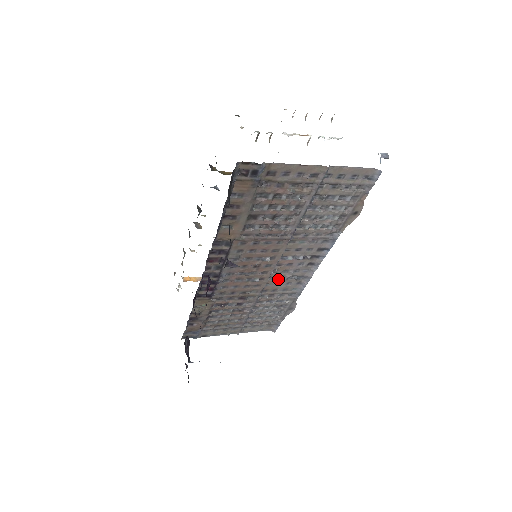
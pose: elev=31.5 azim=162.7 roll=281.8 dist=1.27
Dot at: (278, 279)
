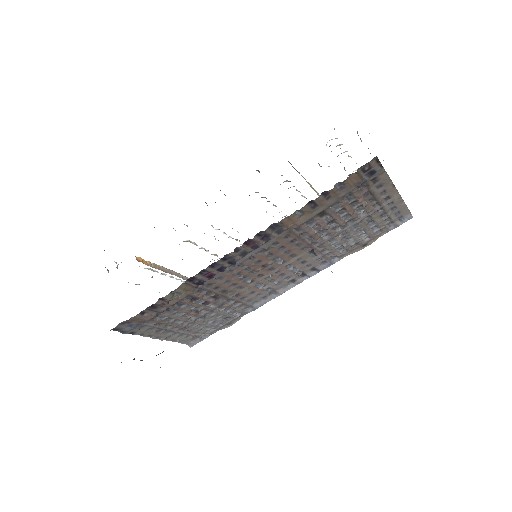
Dot at: (261, 286)
